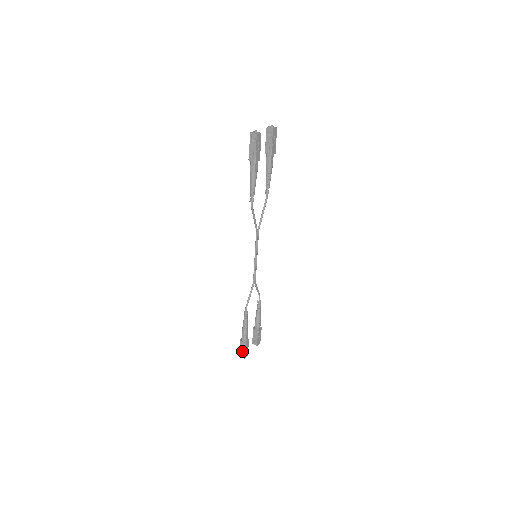
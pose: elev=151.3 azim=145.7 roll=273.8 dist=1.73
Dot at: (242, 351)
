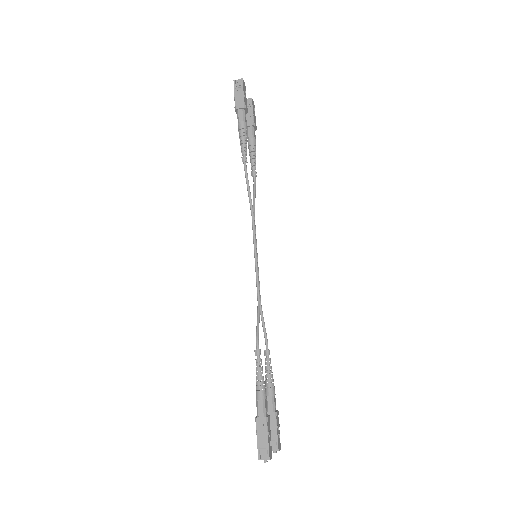
Dot at: (262, 443)
